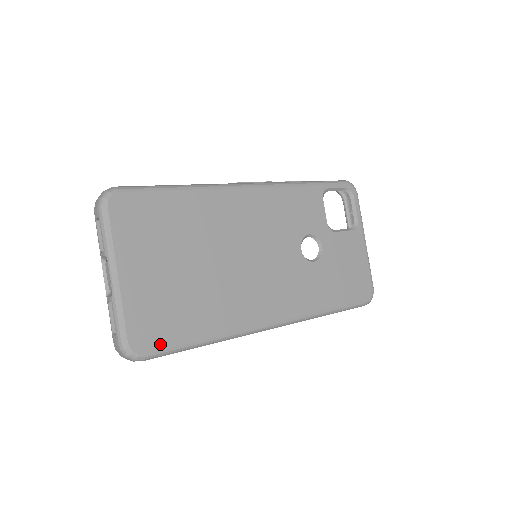
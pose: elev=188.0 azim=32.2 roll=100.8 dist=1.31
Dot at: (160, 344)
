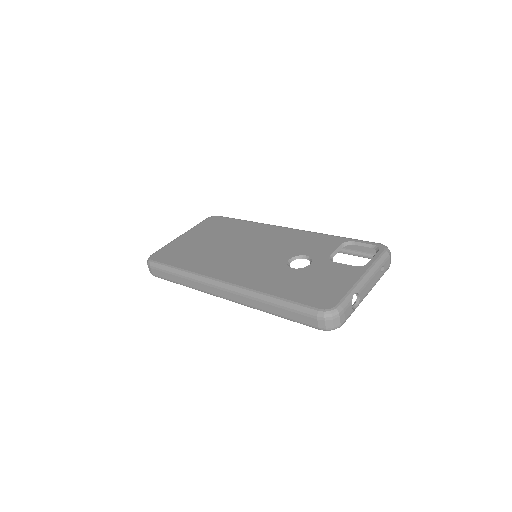
Dot at: (162, 260)
